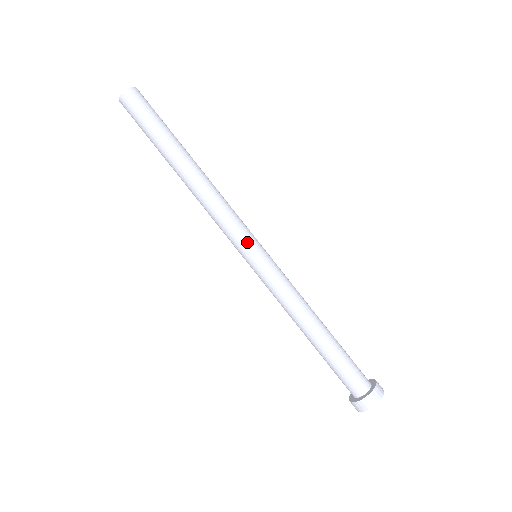
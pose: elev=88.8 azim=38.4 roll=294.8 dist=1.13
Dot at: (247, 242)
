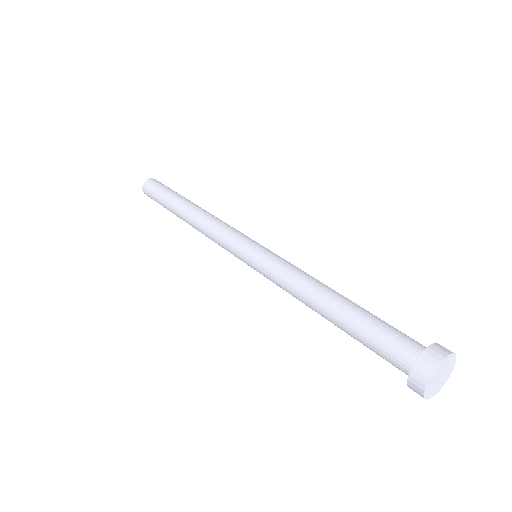
Dot at: (250, 238)
